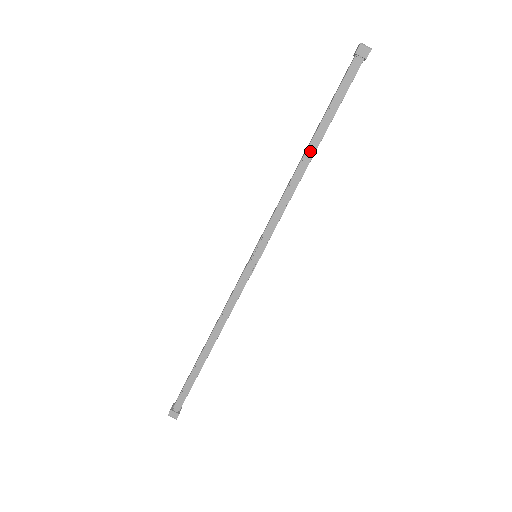
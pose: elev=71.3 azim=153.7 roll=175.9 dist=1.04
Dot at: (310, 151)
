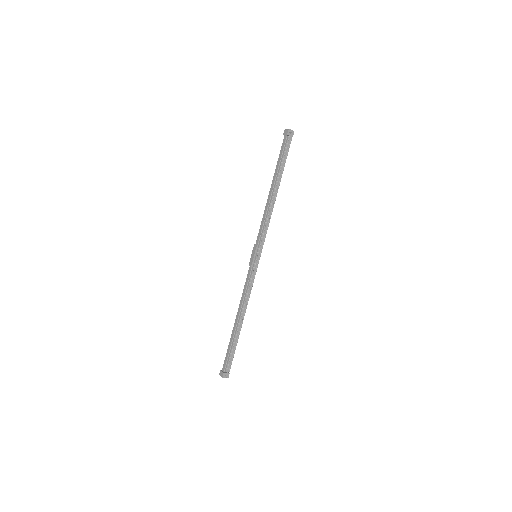
Dot at: (271, 188)
